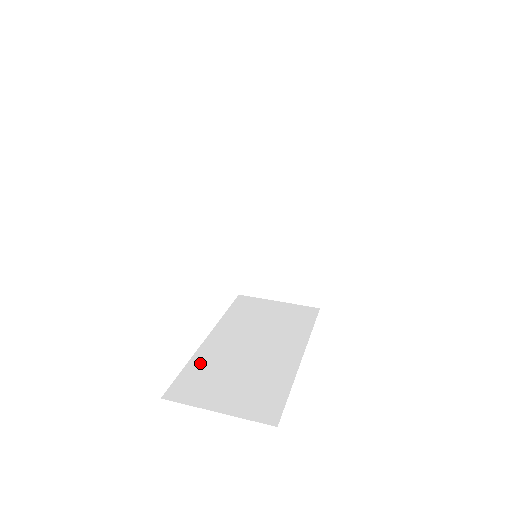
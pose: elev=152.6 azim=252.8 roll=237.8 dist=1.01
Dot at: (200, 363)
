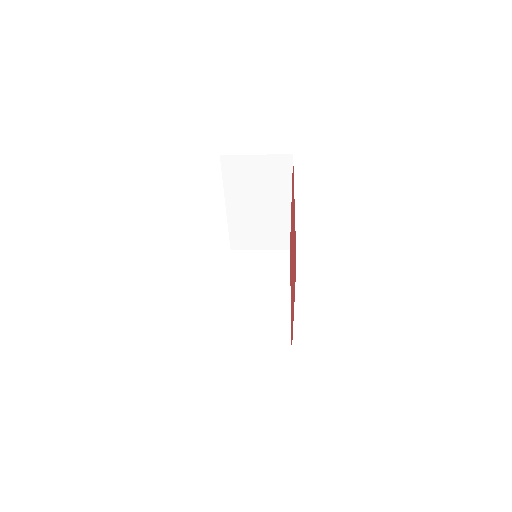
Dot at: occluded
